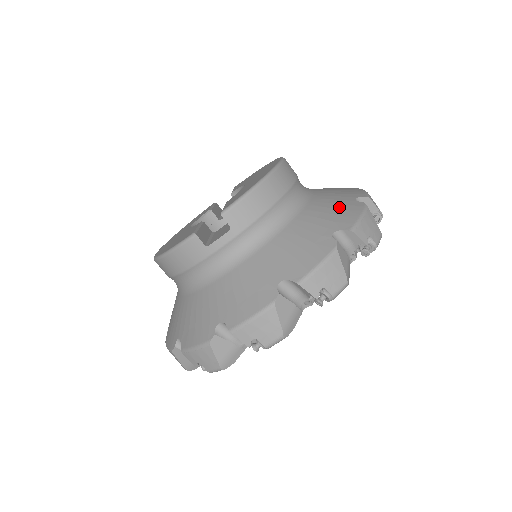
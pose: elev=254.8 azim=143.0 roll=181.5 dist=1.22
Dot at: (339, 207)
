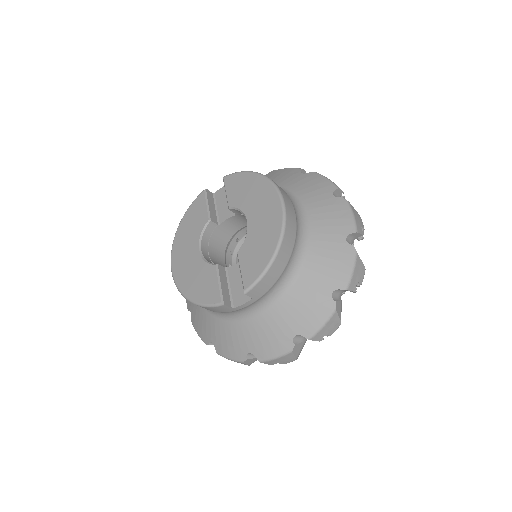
Dot at: (334, 256)
